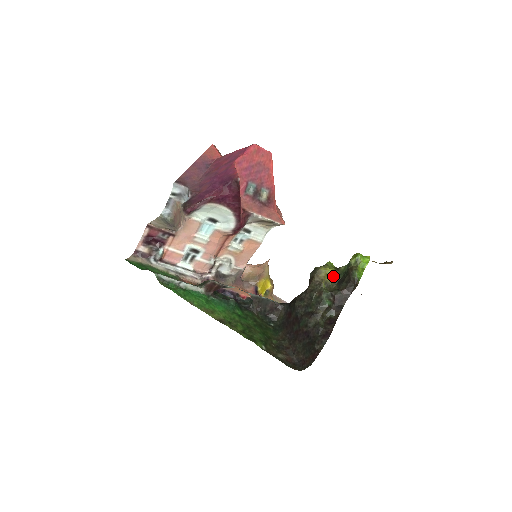
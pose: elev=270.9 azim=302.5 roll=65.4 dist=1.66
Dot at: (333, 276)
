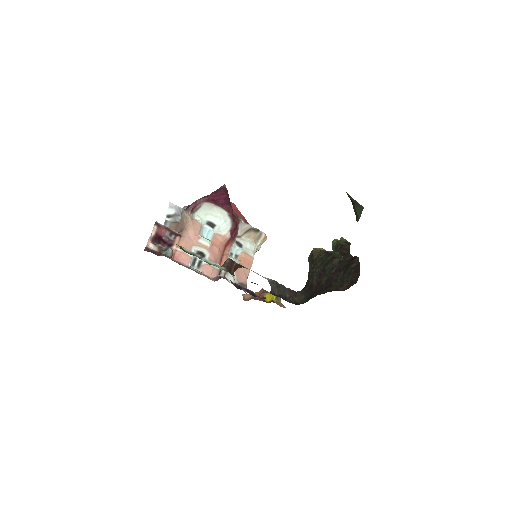
Dot at: occluded
